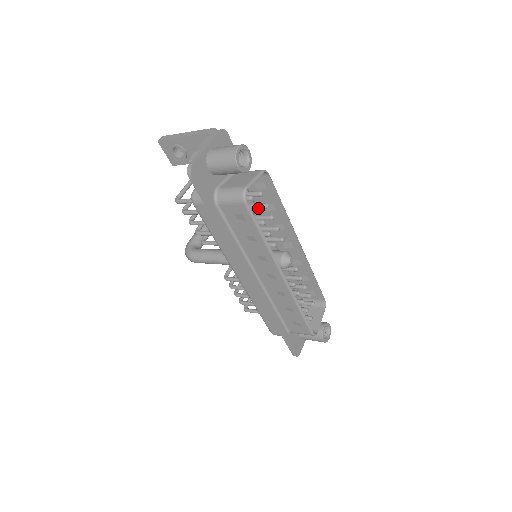
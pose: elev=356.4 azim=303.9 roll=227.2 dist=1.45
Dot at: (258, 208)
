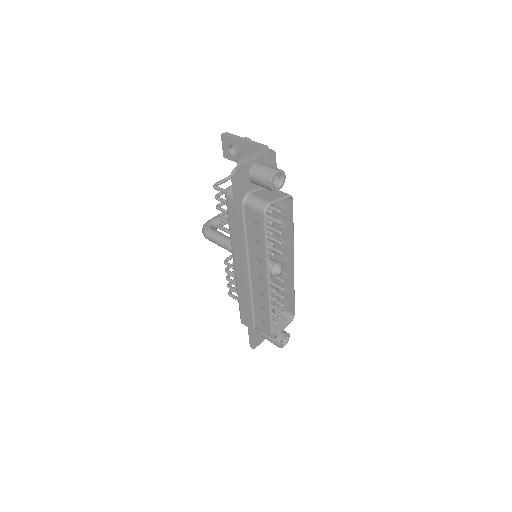
Dot at: occluded
